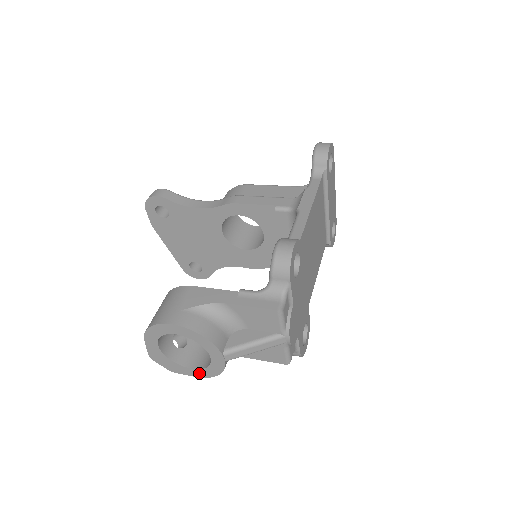
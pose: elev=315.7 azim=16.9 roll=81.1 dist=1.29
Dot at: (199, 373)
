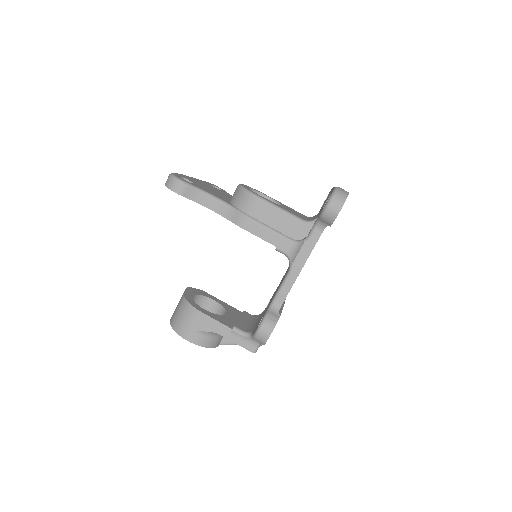
Dot at: occluded
